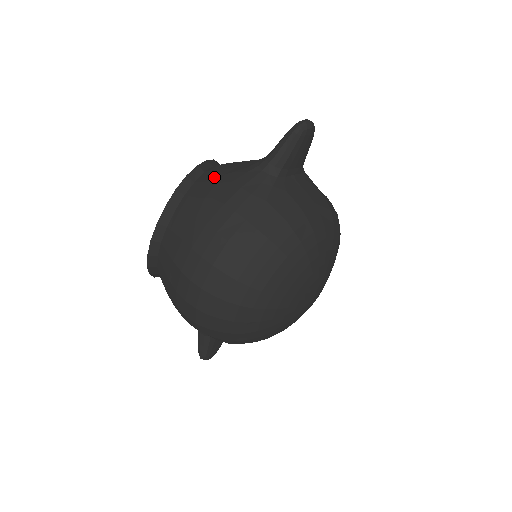
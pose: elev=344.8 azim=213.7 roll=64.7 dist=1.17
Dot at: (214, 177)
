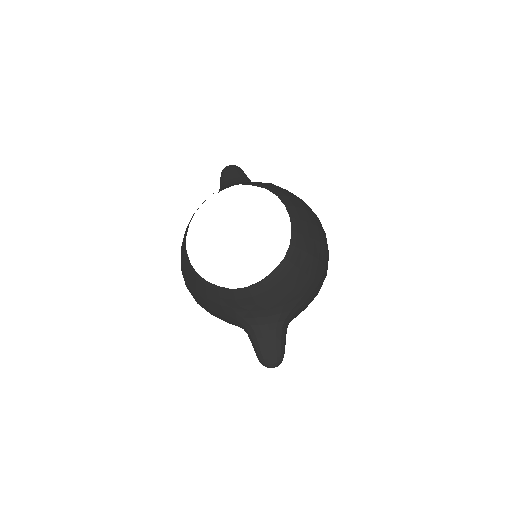
Dot at: (226, 301)
